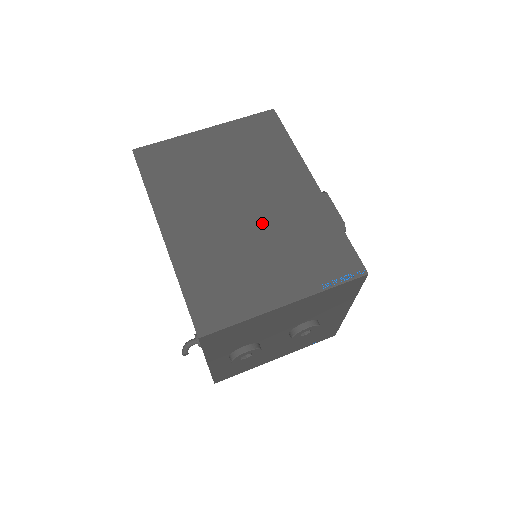
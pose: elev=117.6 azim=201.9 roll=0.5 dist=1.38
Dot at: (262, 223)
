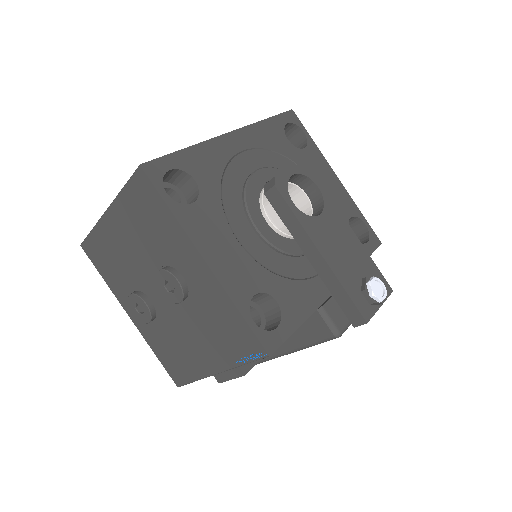
Dot at: occluded
